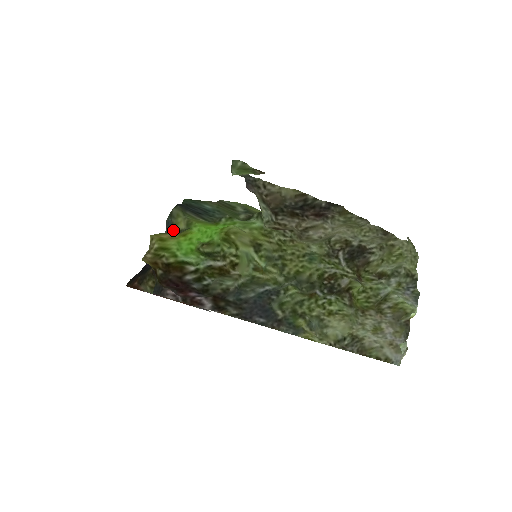
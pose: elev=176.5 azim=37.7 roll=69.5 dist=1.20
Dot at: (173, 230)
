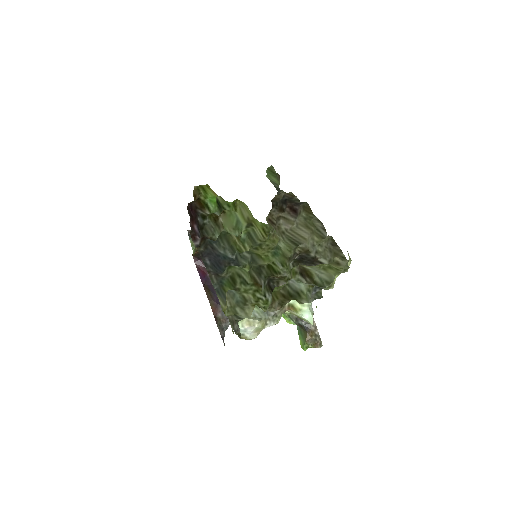
Dot at: occluded
